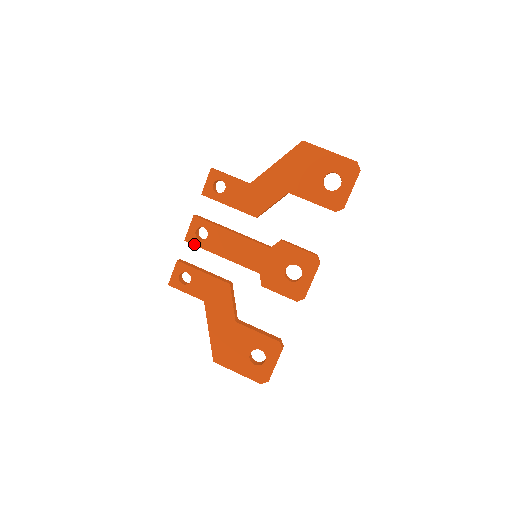
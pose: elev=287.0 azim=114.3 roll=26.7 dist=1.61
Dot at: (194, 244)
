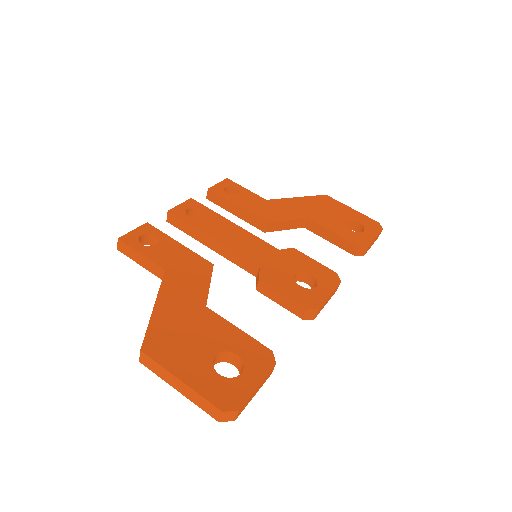
Dot at: (180, 217)
